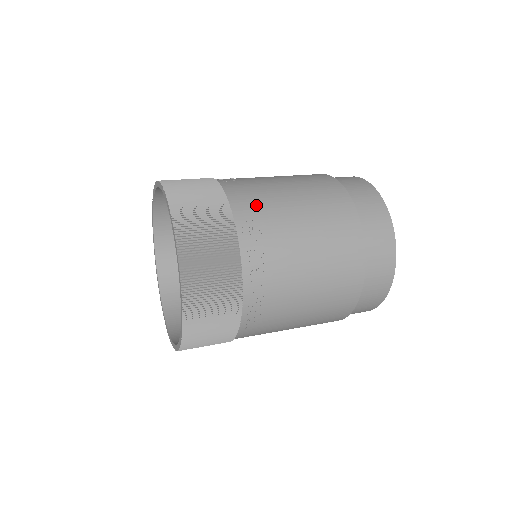
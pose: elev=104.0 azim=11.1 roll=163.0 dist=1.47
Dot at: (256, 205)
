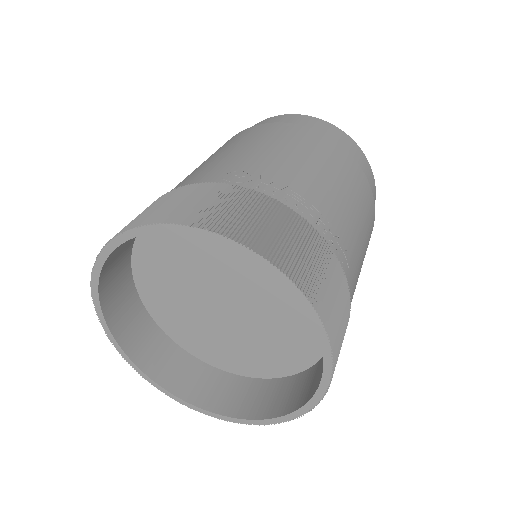
Dot at: (208, 171)
